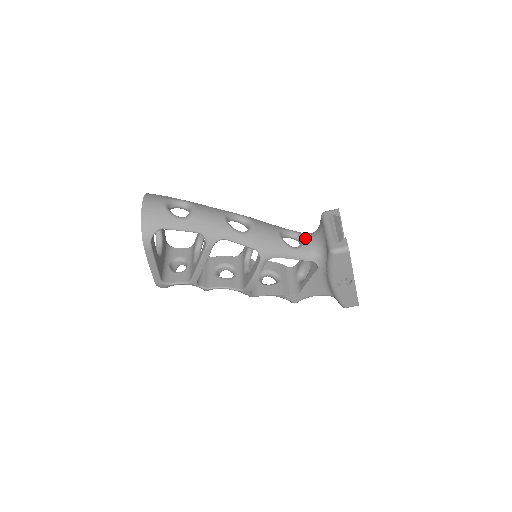
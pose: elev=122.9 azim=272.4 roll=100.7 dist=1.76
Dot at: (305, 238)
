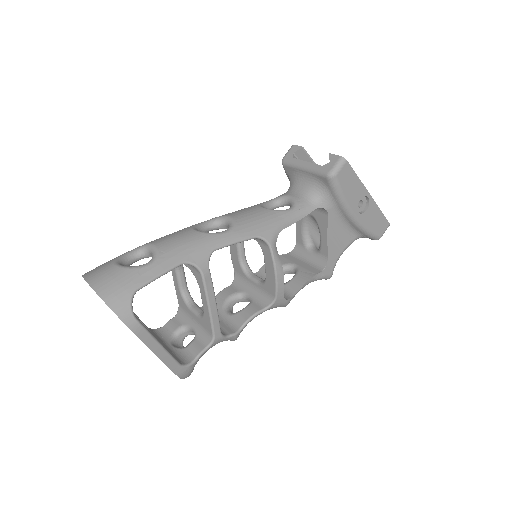
Dot at: (289, 195)
